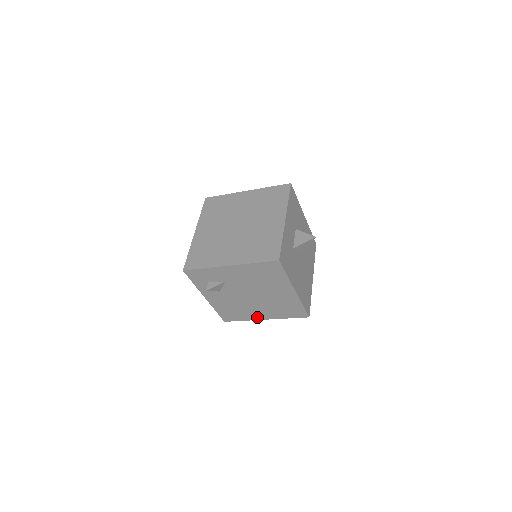
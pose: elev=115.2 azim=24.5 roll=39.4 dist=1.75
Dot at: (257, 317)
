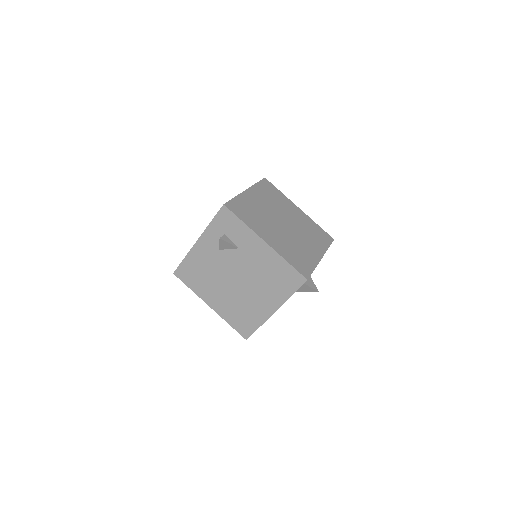
Dot at: (207, 298)
